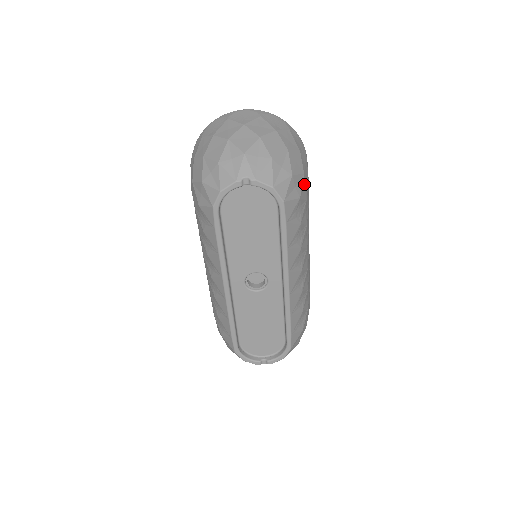
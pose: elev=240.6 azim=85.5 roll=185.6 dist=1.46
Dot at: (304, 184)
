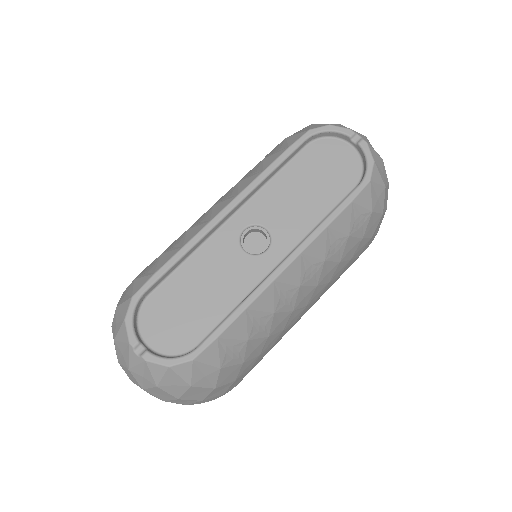
Dot at: (375, 221)
